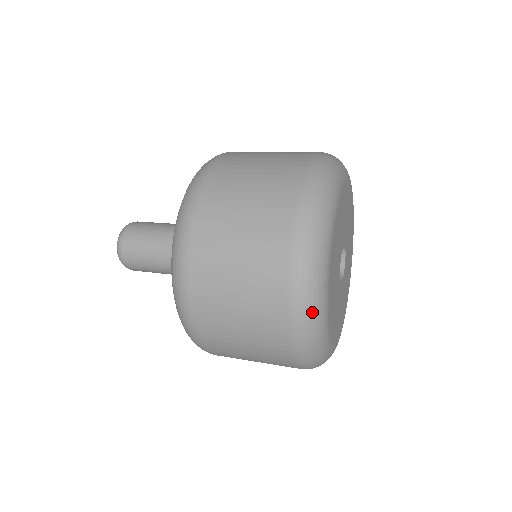
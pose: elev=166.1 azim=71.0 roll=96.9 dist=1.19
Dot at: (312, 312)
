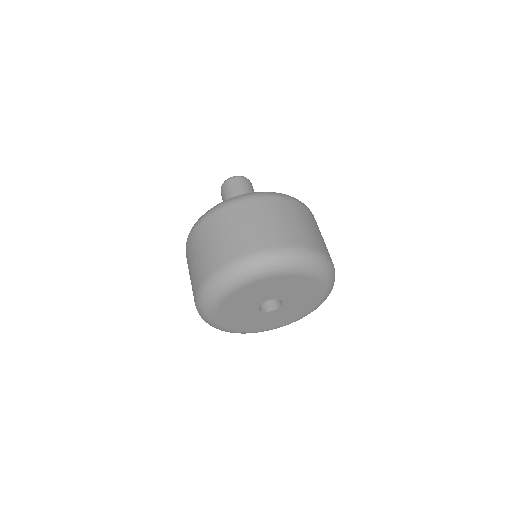
Dot at: (204, 302)
